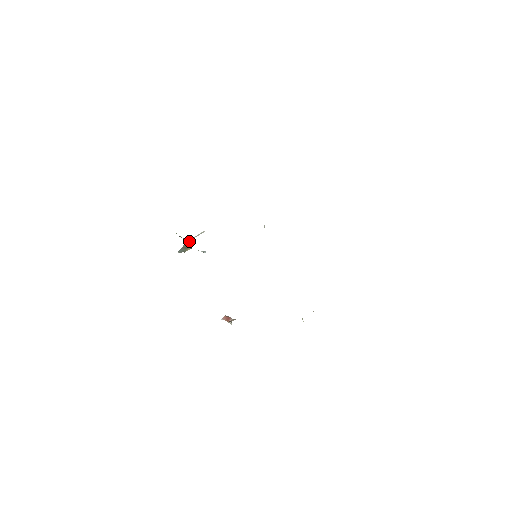
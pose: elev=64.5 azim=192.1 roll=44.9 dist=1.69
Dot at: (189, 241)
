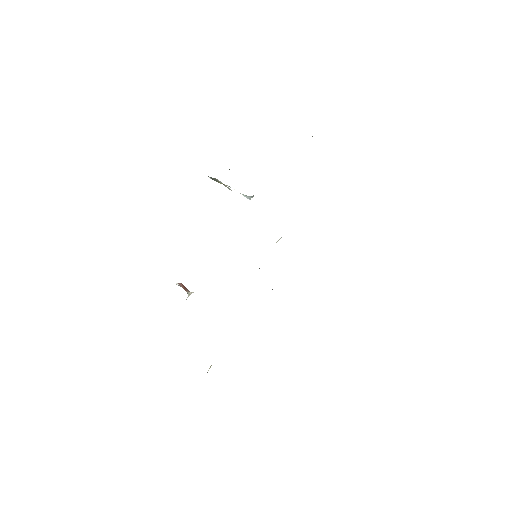
Dot at: (219, 181)
